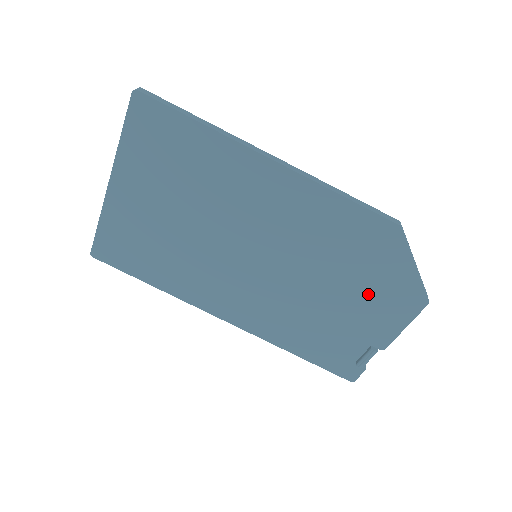
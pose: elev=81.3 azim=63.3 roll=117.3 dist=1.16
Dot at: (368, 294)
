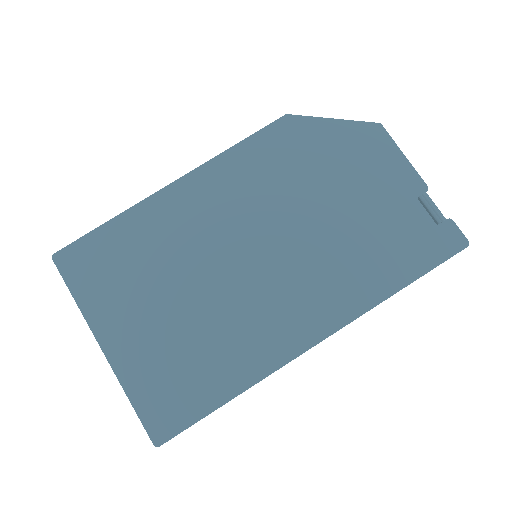
Dot at: (347, 171)
